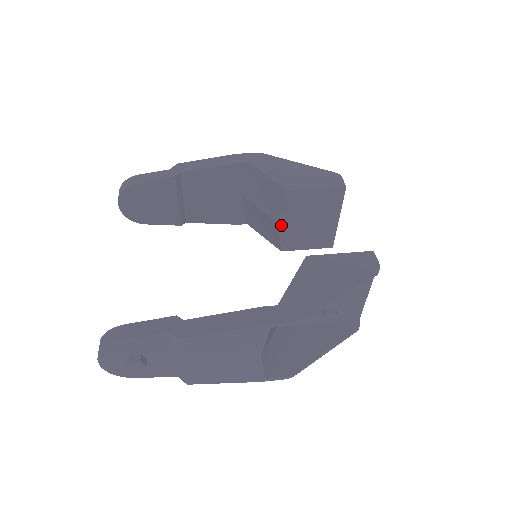
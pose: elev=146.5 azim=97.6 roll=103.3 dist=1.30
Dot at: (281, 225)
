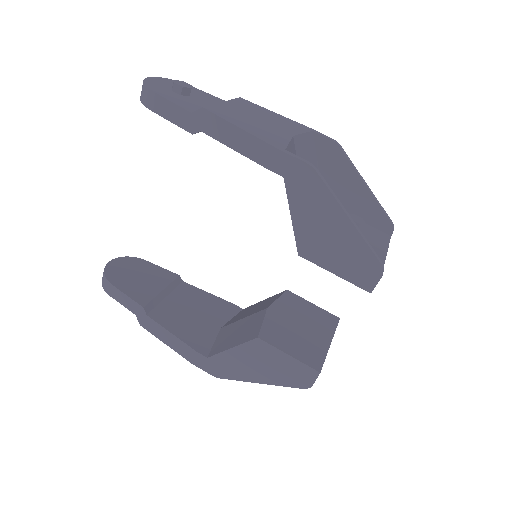
Dot at: occluded
